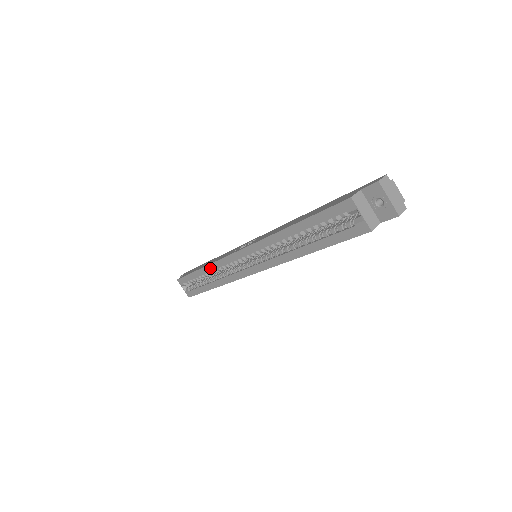
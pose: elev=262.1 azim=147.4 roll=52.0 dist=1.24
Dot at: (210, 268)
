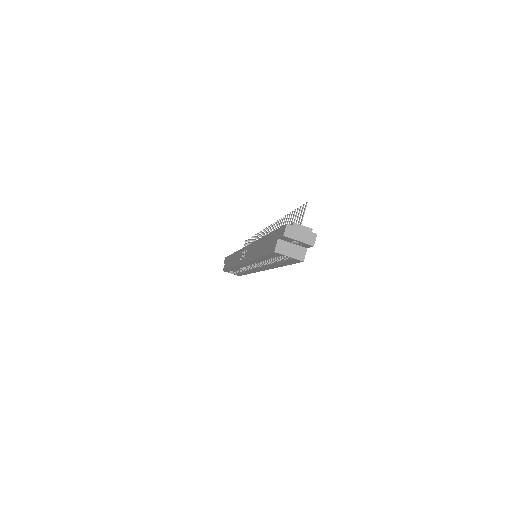
Dot at: (235, 268)
